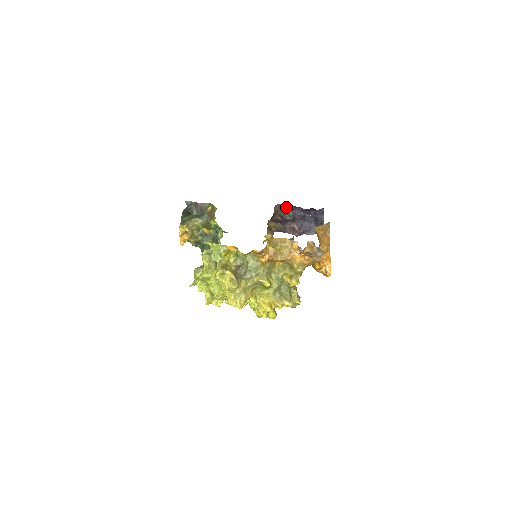
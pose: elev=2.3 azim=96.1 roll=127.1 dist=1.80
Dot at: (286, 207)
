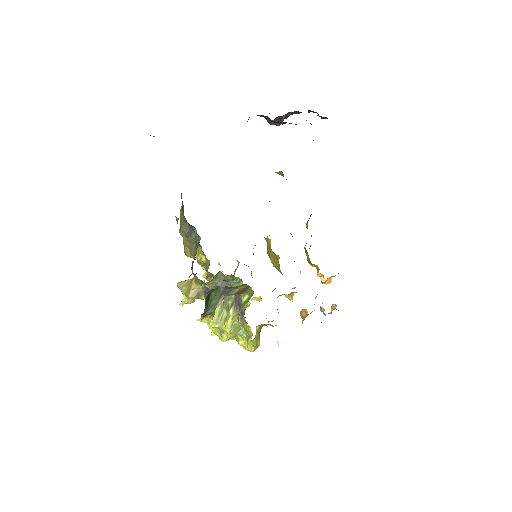
Dot at: occluded
